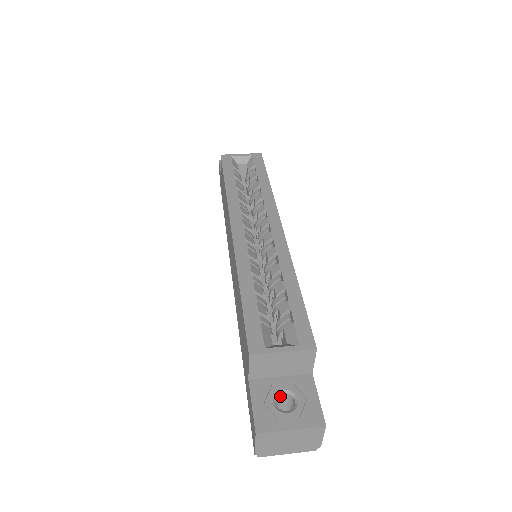
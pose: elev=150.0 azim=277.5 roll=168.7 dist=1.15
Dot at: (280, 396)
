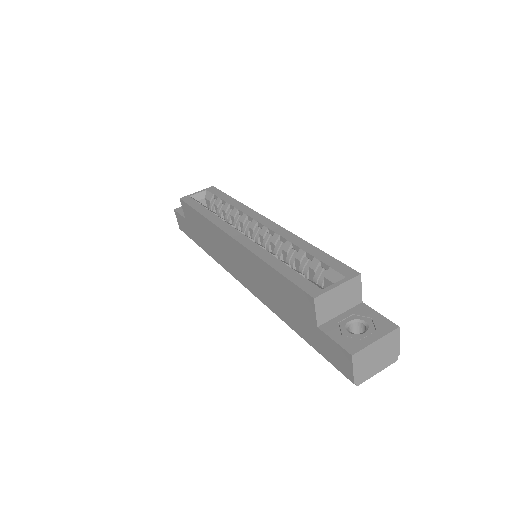
Dot at: (349, 328)
